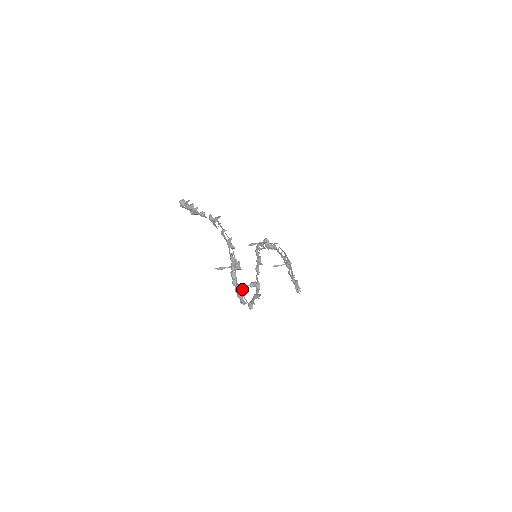
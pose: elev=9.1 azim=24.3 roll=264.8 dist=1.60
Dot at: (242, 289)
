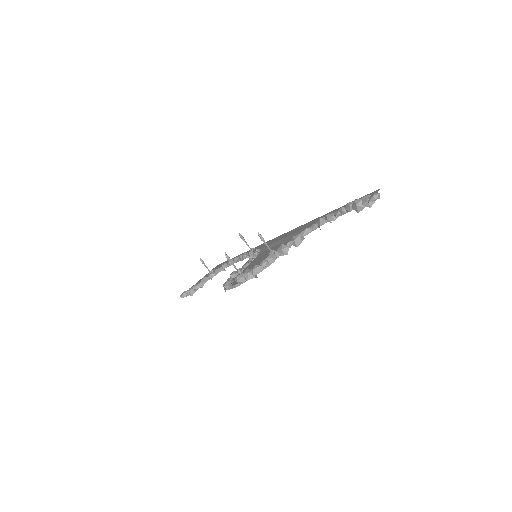
Dot at: occluded
